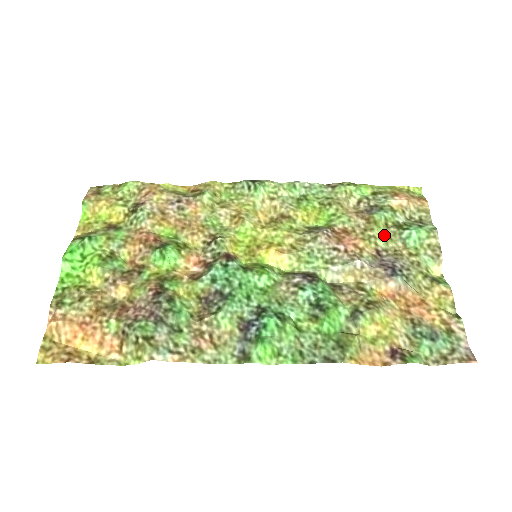
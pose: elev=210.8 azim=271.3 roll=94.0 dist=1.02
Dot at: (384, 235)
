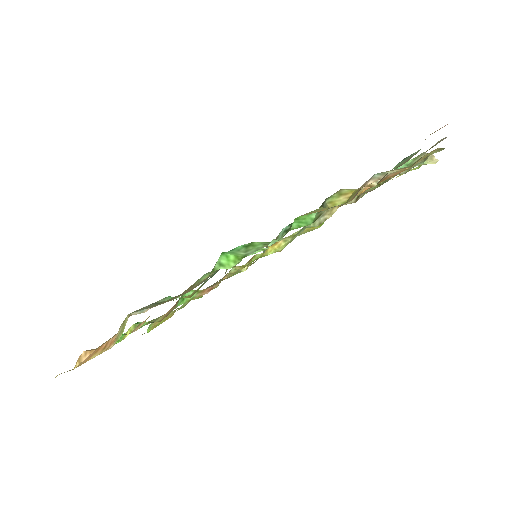
Dot at: (376, 187)
